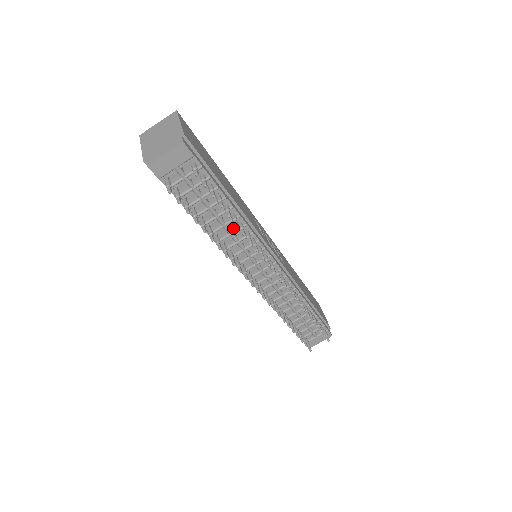
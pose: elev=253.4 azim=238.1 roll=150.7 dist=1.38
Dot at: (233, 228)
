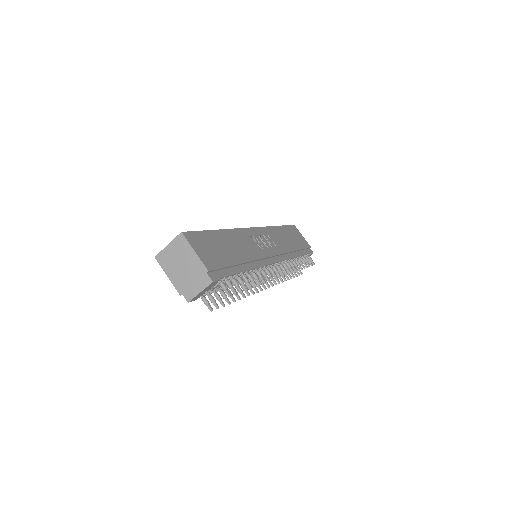
Dot at: occluded
